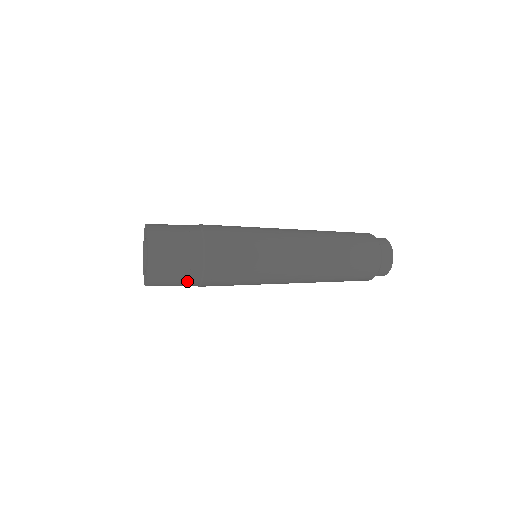
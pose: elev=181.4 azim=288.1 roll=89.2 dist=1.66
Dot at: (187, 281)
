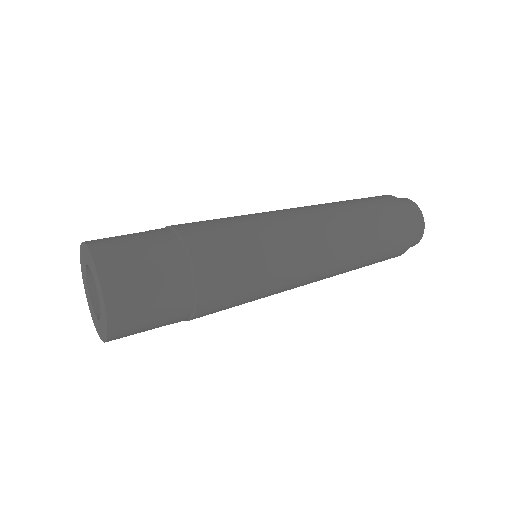
Dot at: occluded
